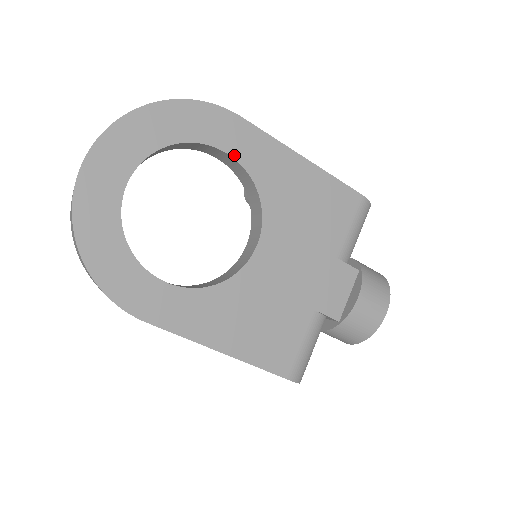
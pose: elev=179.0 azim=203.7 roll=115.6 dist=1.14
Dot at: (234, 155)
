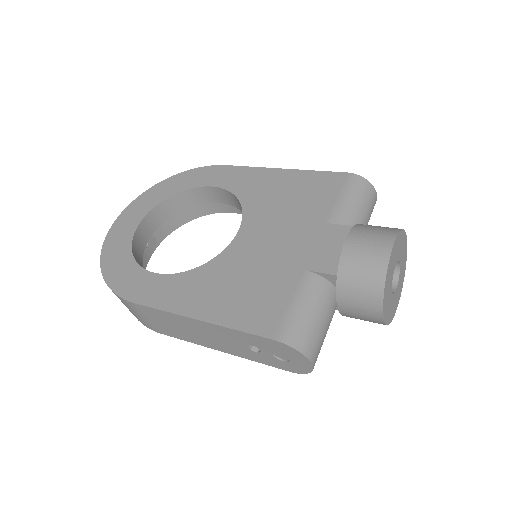
Dot at: (219, 186)
